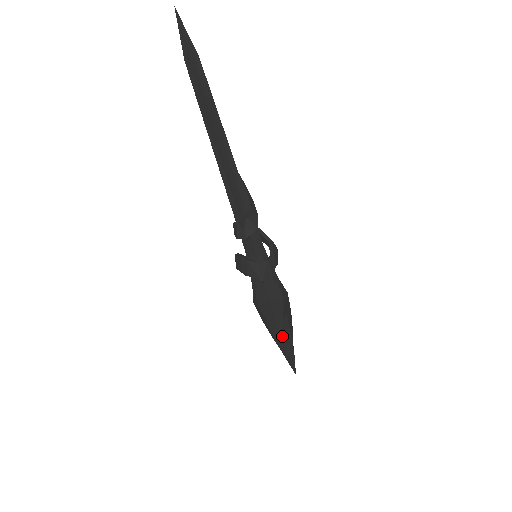
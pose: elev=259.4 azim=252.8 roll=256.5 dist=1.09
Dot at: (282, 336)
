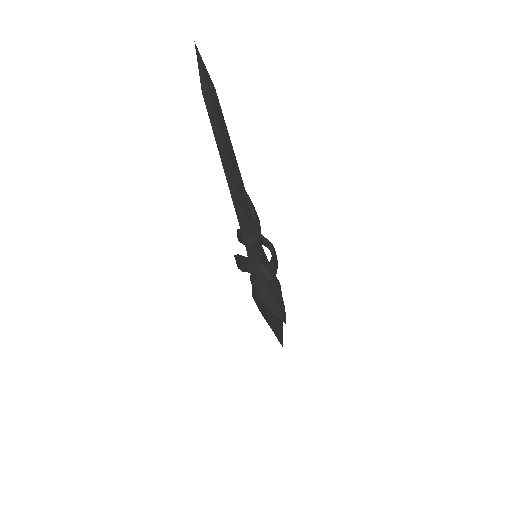
Dot at: (278, 320)
